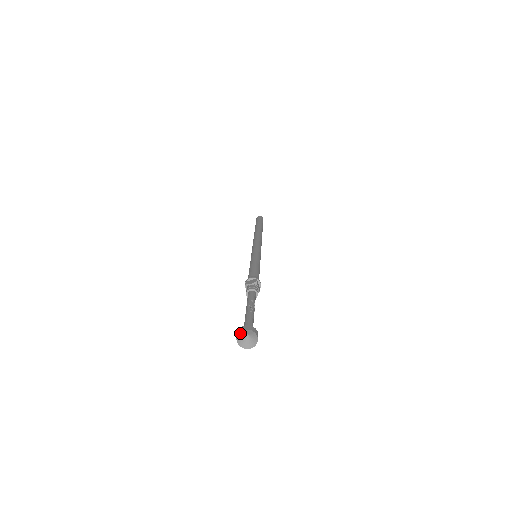
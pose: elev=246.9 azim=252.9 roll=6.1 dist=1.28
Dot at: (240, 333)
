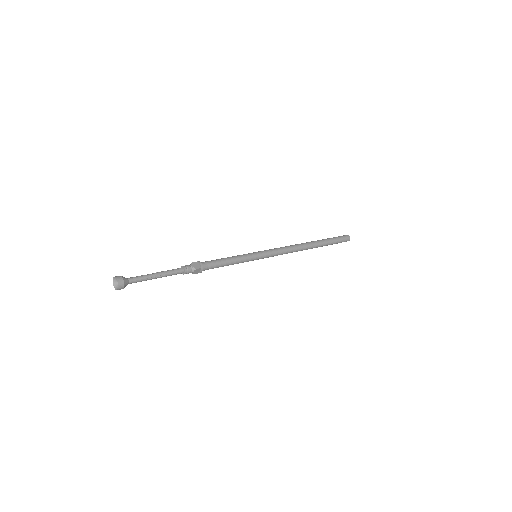
Dot at: (114, 281)
